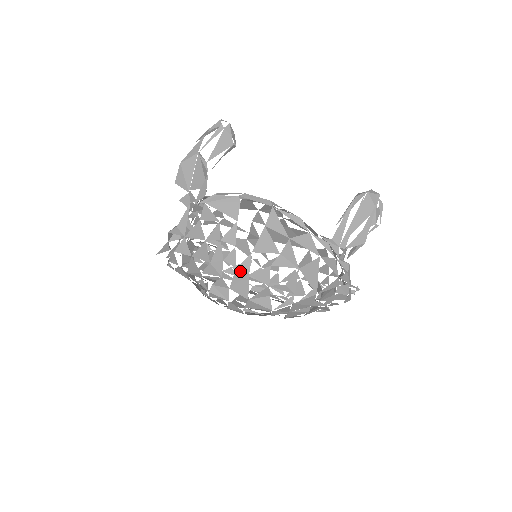
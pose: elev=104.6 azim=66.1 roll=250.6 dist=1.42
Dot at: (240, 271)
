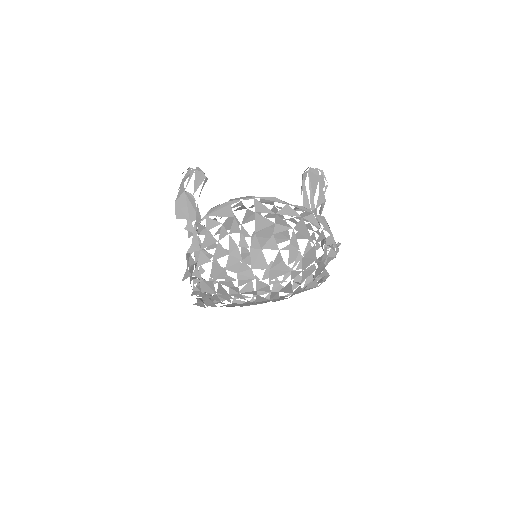
Dot at: (253, 249)
